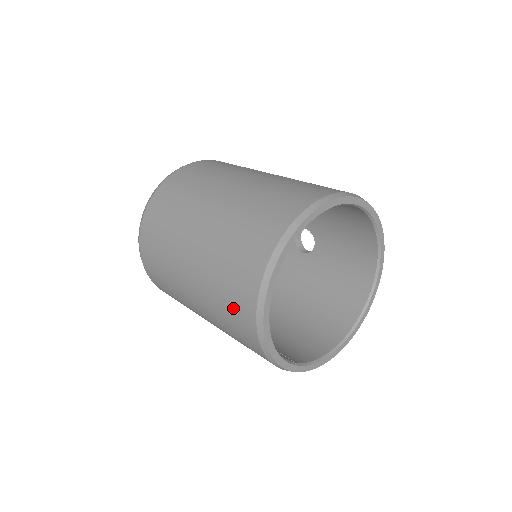
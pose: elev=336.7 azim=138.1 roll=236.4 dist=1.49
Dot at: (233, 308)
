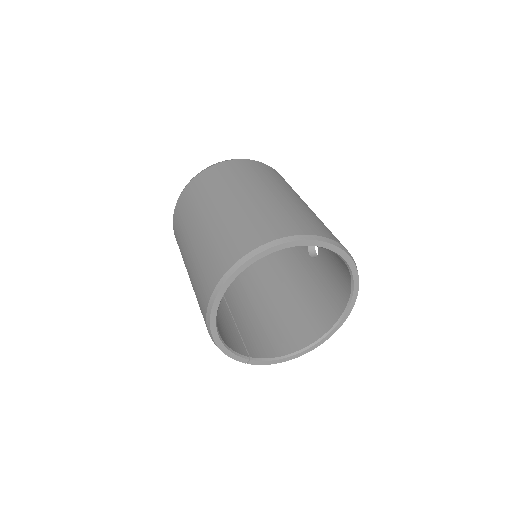
Dot at: (200, 306)
